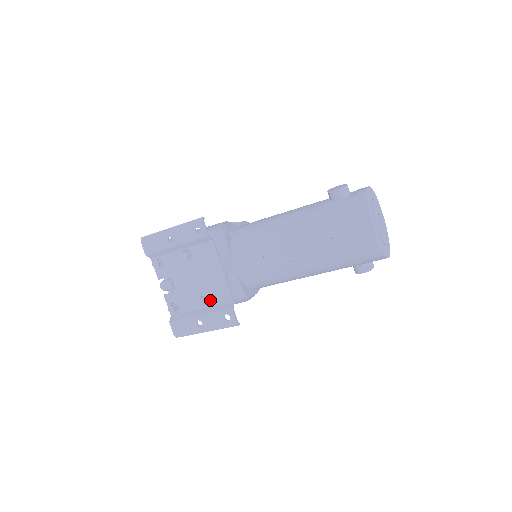
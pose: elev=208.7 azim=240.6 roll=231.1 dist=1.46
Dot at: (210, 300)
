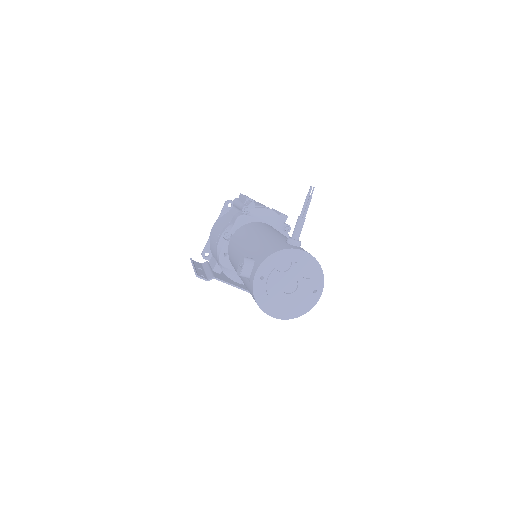
Dot at: occluded
